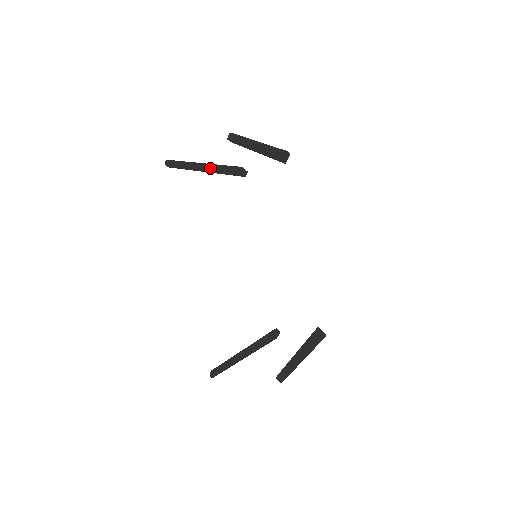
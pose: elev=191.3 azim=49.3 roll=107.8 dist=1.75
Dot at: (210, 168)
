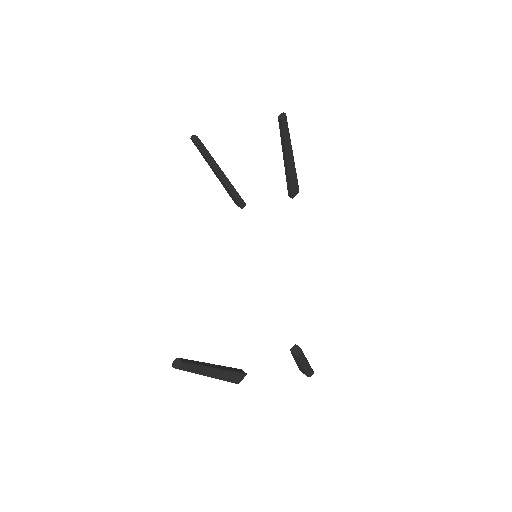
Dot at: (222, 173)
